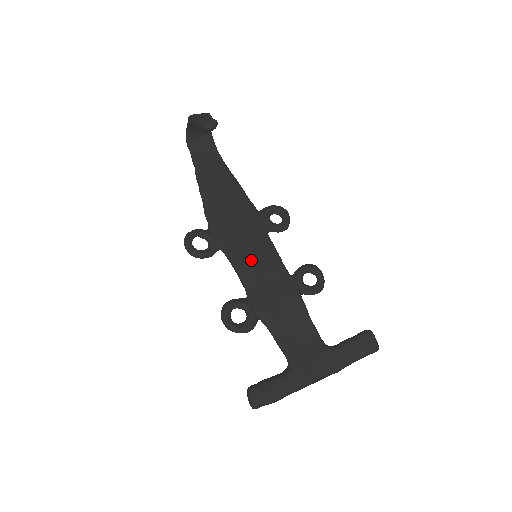
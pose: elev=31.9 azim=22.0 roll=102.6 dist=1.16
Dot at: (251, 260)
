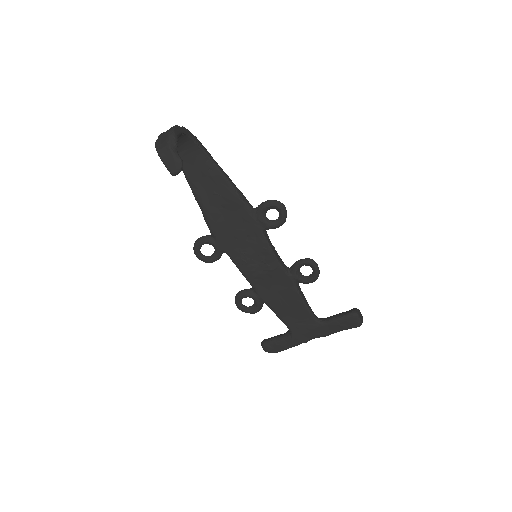
Dot at: (251, 263)
